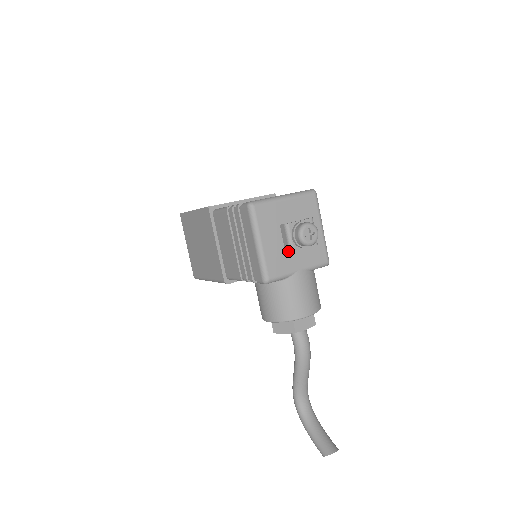
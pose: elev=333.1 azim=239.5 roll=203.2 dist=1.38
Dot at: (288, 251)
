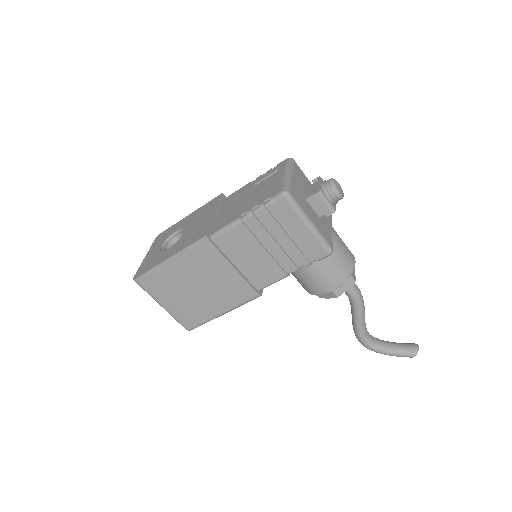
Dot at: (331, 214)
